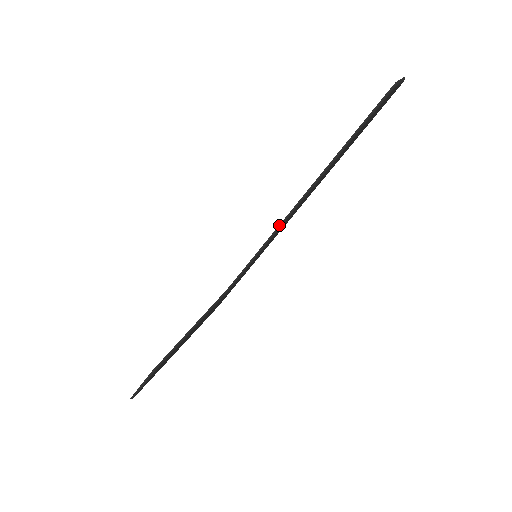
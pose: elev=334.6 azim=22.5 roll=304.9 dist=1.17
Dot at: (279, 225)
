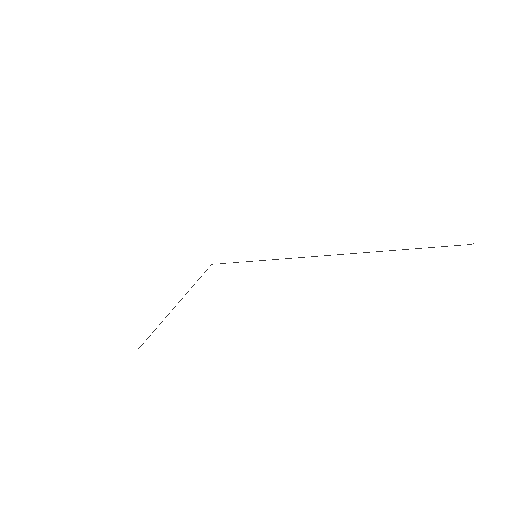
Dot at: (299, 257)
